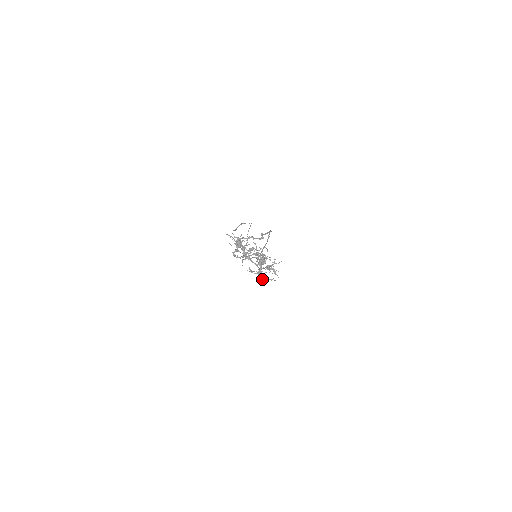
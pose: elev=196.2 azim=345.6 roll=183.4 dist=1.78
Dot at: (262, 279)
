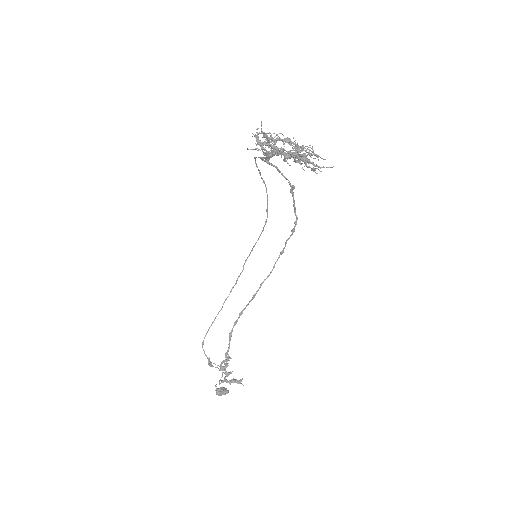
Dot at: occluded
